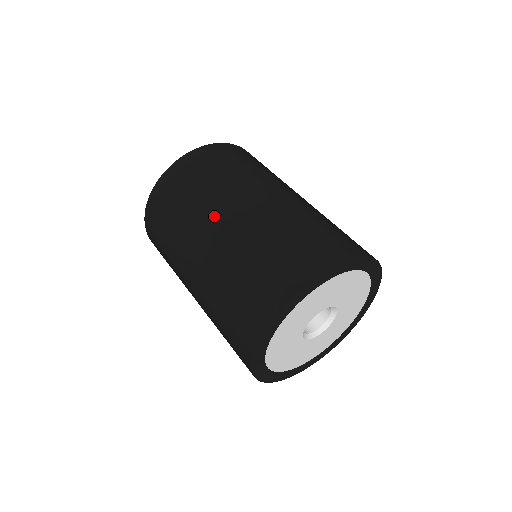
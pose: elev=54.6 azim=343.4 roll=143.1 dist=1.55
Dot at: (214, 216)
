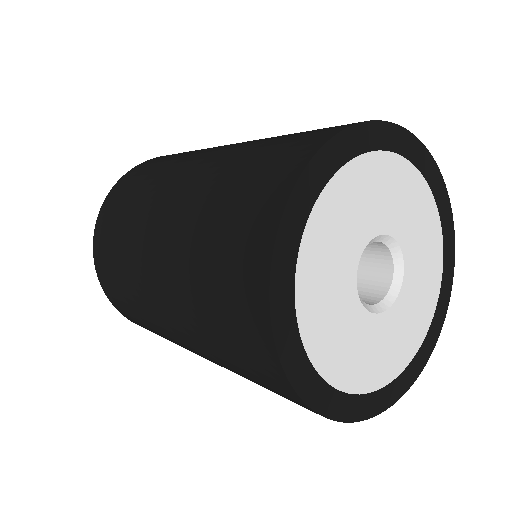
Dot at: (220, 146)
